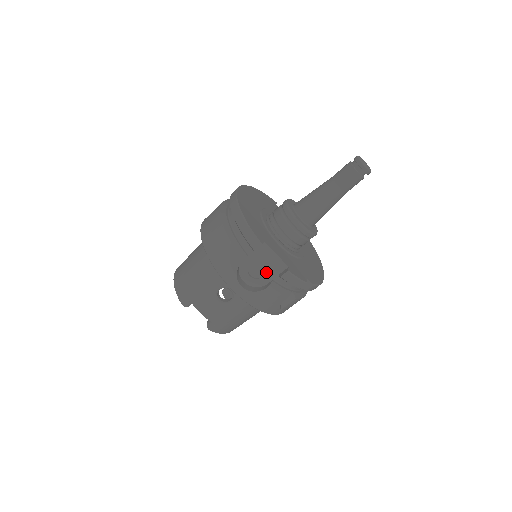
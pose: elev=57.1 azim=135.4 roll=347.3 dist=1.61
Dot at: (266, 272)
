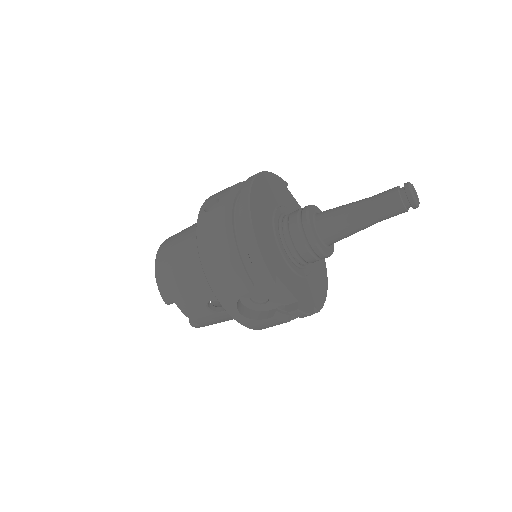
Dot at: (271, 301)
